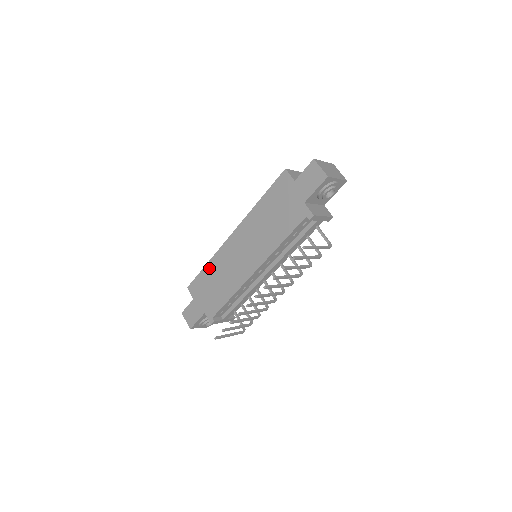
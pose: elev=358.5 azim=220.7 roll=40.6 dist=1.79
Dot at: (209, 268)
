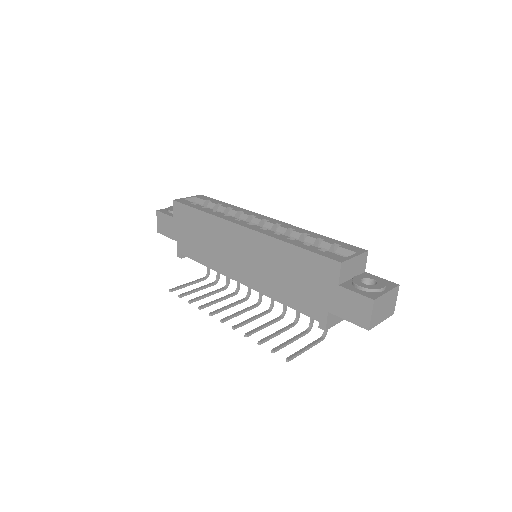
Dot at: (203, 218)
